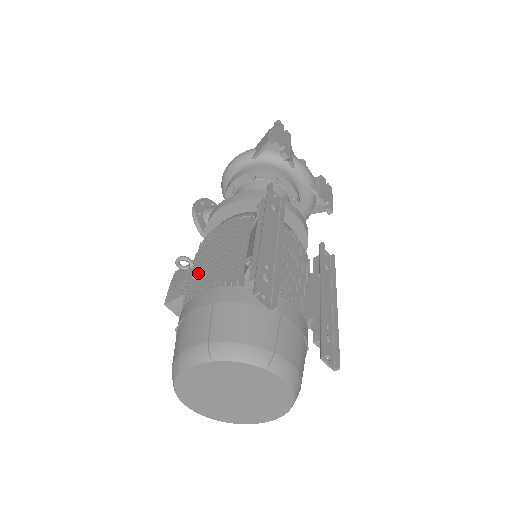
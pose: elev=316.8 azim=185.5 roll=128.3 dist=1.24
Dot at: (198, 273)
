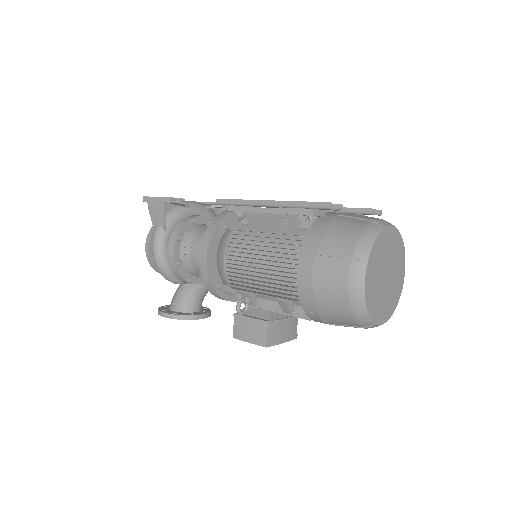
Dot at: (270, 279)
